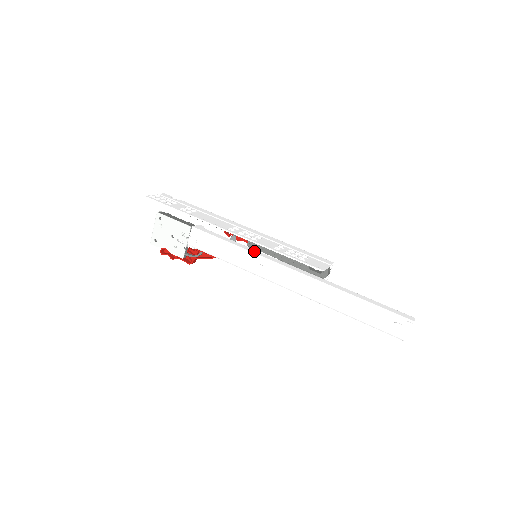
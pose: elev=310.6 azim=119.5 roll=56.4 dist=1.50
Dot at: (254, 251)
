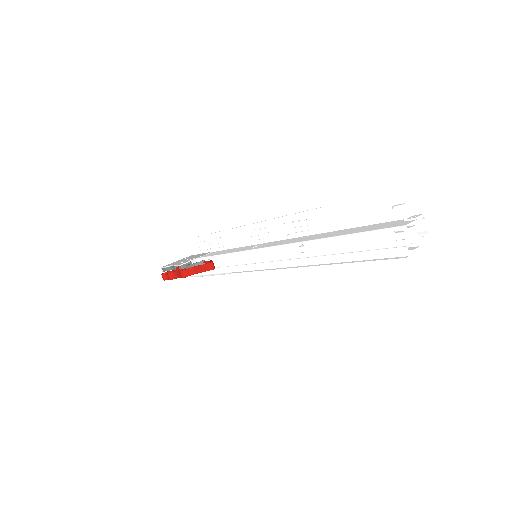
Dot at: occluded
